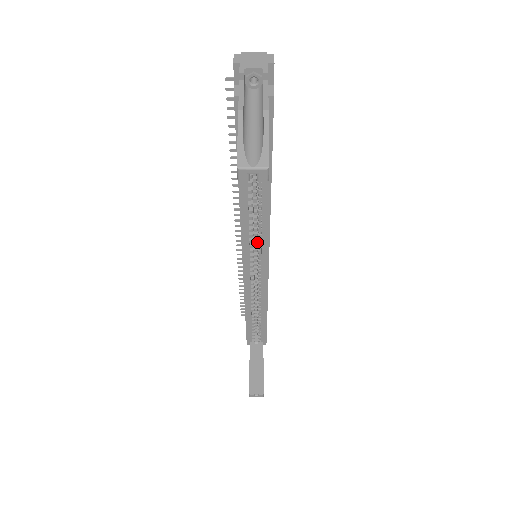
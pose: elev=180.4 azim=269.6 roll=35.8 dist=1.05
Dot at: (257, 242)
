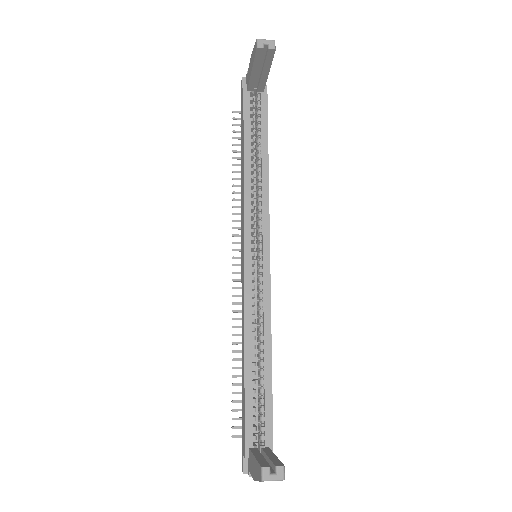
Dot at: (257, 230)
